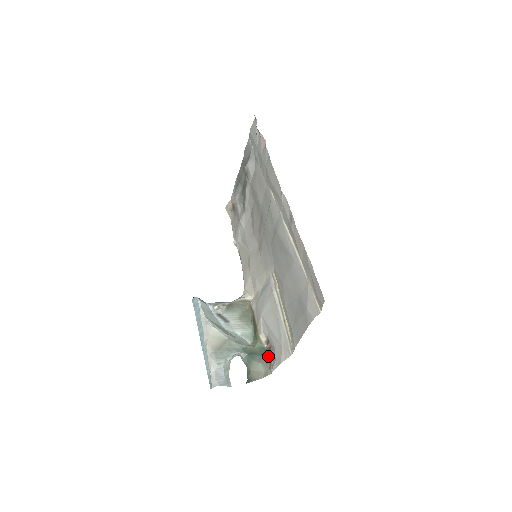
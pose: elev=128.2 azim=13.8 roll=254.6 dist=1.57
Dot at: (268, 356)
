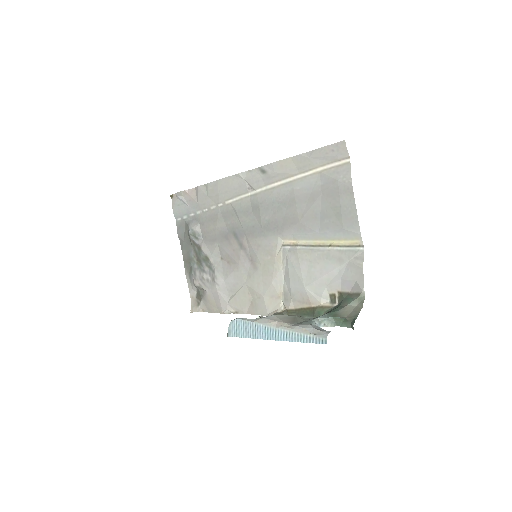
Dot at: (346, 298)
